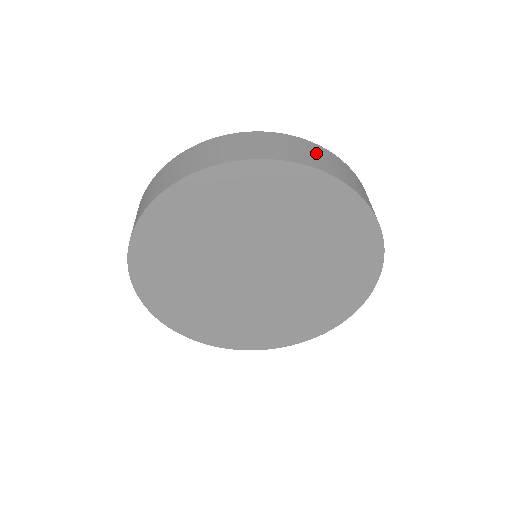
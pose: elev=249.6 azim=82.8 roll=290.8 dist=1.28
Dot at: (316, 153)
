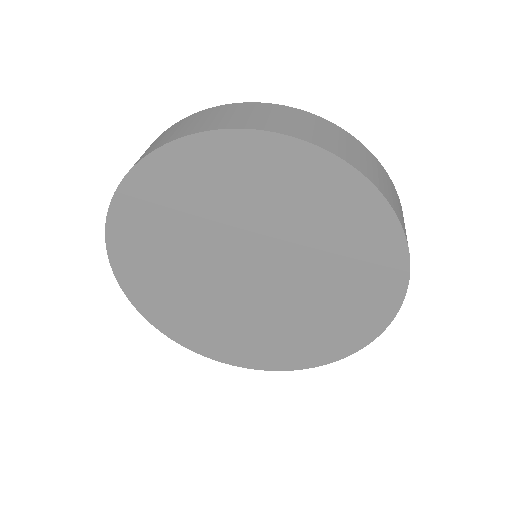
Dot at: (379, 172)
